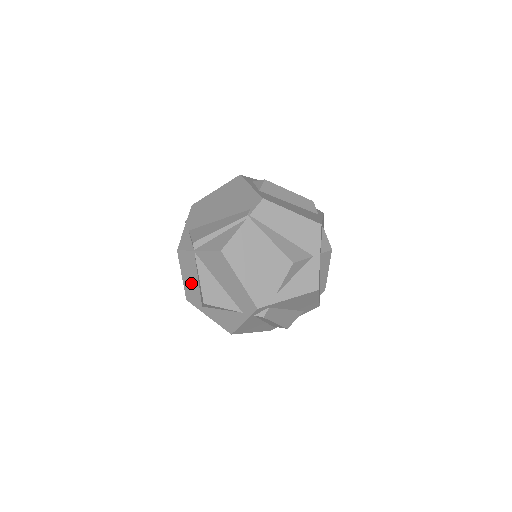
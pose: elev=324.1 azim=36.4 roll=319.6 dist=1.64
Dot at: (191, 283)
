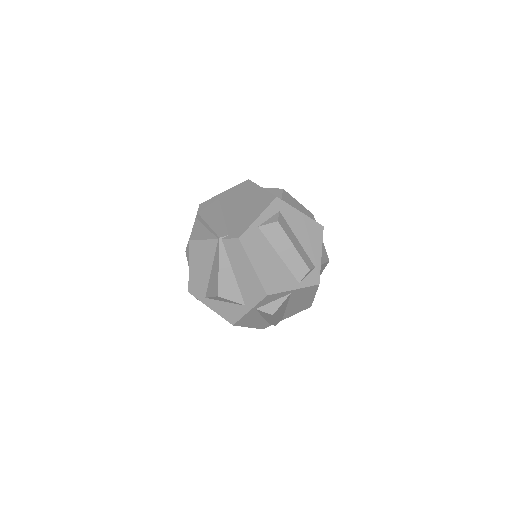
Dot at: occluded
